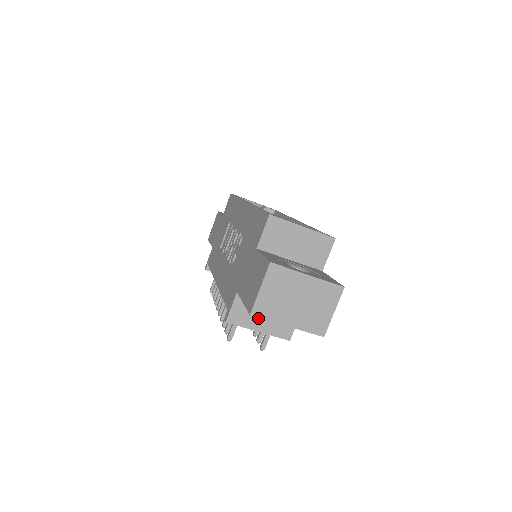
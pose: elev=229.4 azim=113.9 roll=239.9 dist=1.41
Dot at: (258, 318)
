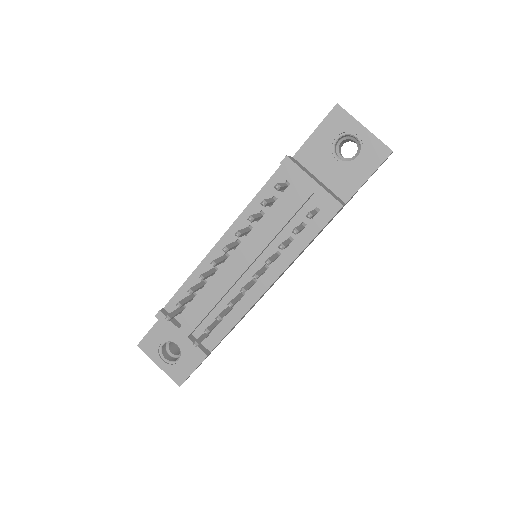
Dot at: (312, 177)
